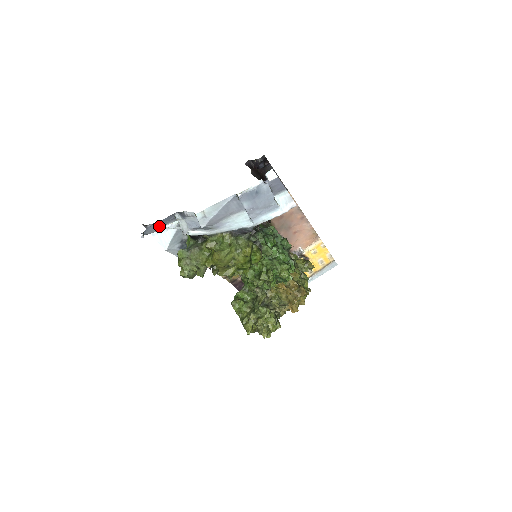
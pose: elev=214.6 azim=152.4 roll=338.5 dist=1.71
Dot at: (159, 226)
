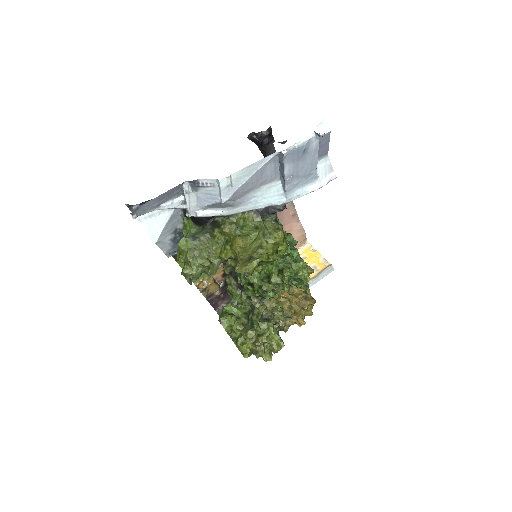
Dot at: (156, 203)
